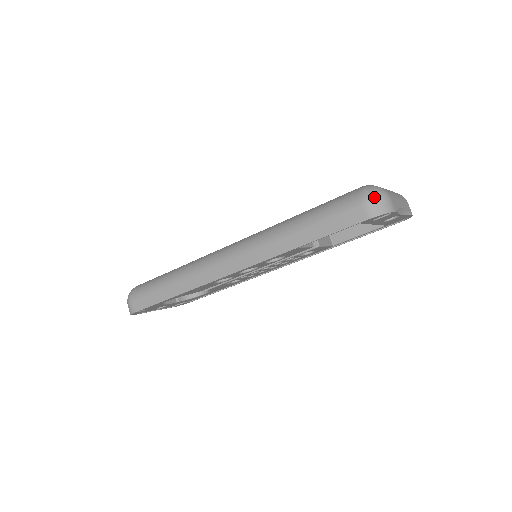
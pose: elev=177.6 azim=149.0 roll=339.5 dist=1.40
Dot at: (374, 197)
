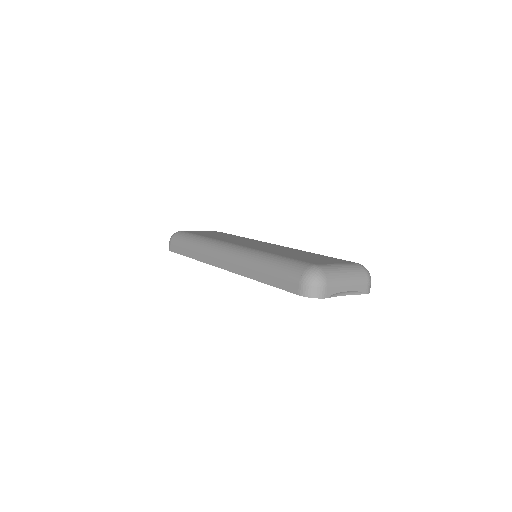
Dot at: (310, 282)
